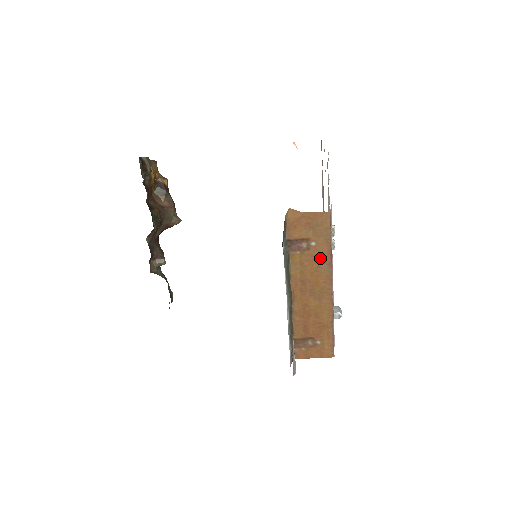
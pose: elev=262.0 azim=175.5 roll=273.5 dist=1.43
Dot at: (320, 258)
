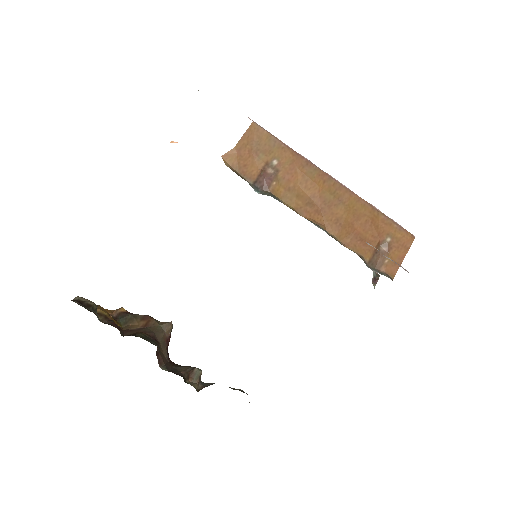
Dot at: (295, 167)
